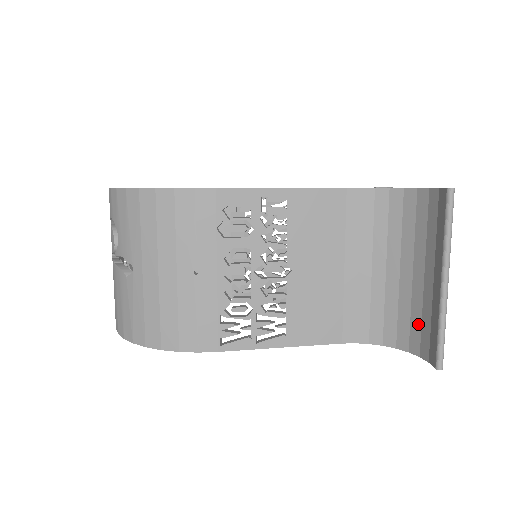
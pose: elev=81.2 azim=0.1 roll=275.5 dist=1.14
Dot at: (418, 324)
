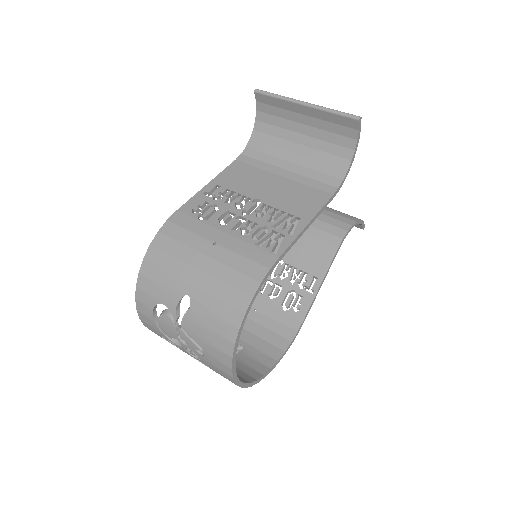
Dot at: (335, 137)
